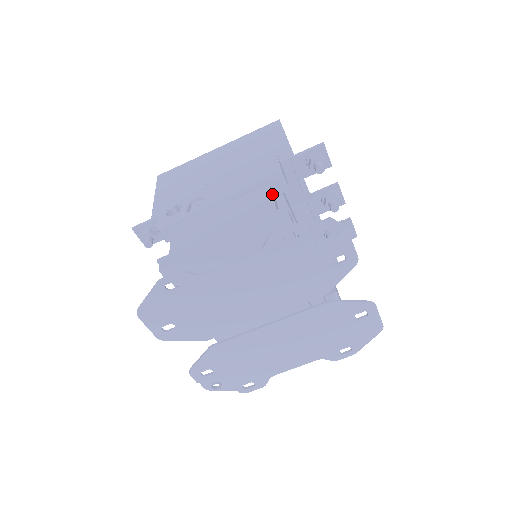
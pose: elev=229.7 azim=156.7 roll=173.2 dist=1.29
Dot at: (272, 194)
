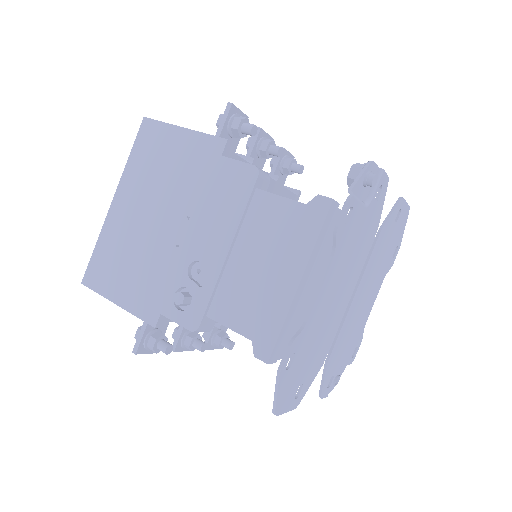
Dot at: (275, 195)
